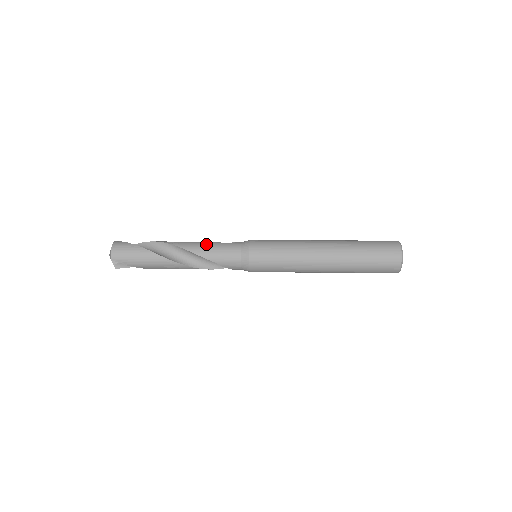
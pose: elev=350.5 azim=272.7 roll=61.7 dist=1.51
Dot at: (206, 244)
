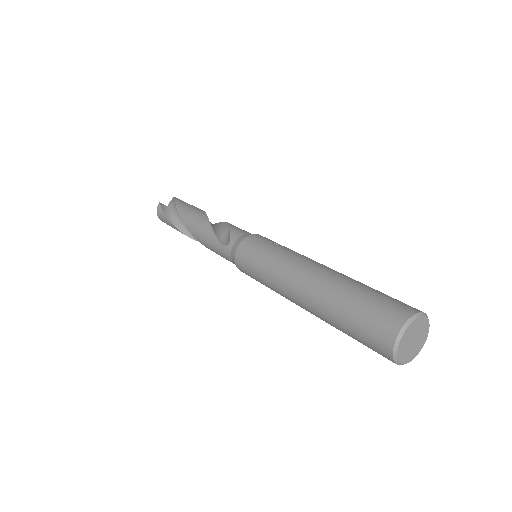
Dot at: (207, 239)
